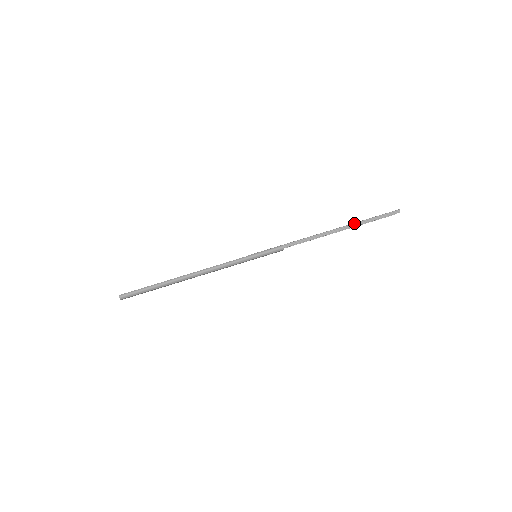
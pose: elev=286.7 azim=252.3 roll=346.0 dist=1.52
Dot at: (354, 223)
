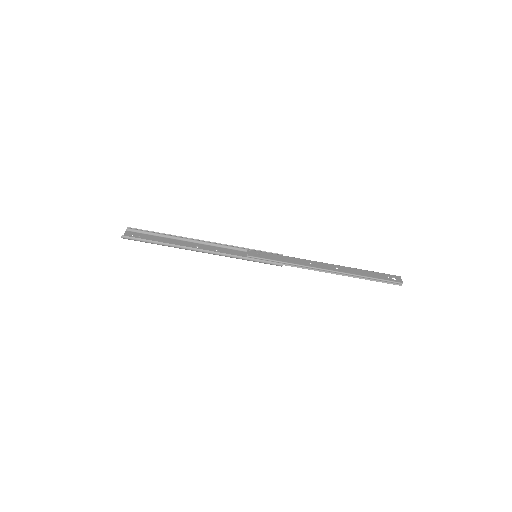
Dot at: (356, 275)
